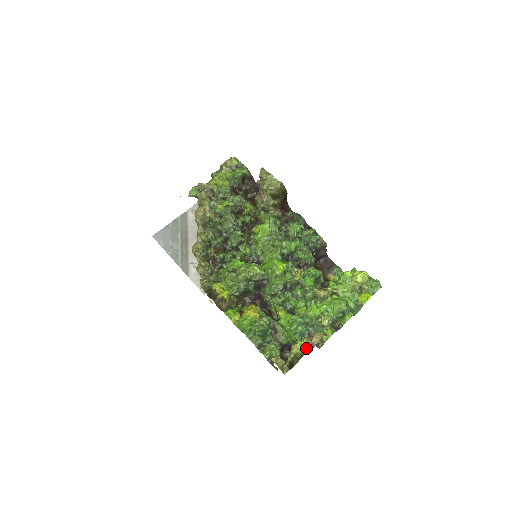
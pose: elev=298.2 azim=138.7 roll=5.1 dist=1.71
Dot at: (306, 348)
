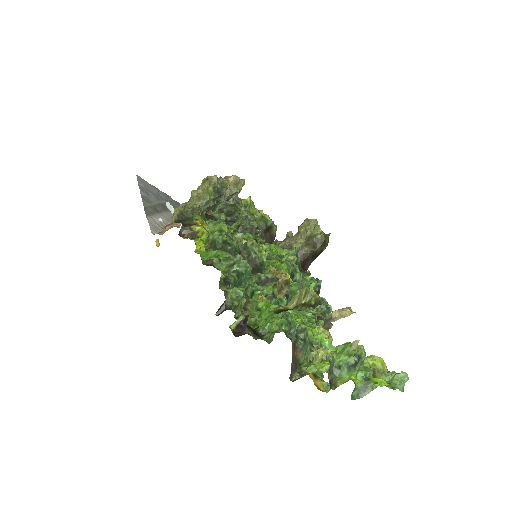
Dot at: occluded
